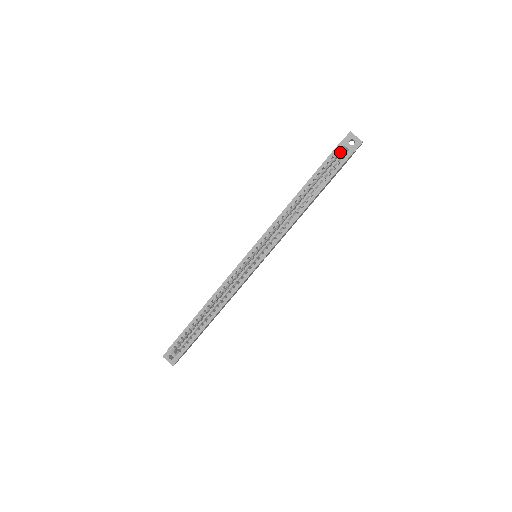
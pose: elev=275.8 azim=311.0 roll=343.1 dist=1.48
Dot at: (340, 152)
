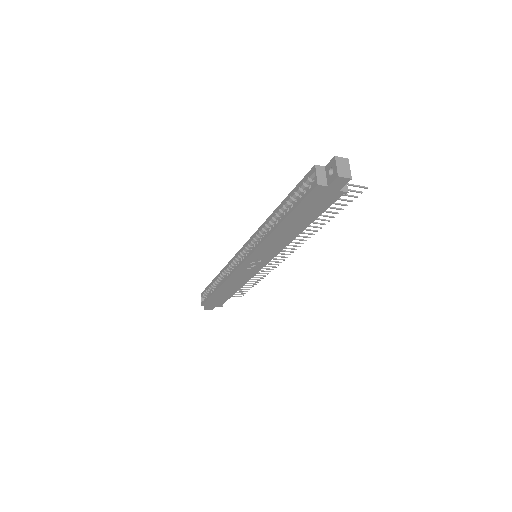
Dot at: (312, 179)
